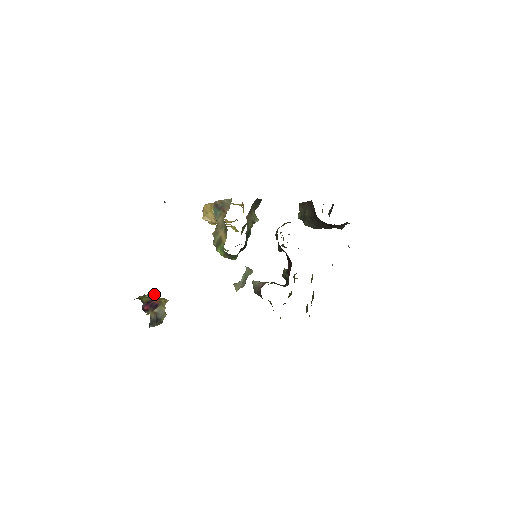
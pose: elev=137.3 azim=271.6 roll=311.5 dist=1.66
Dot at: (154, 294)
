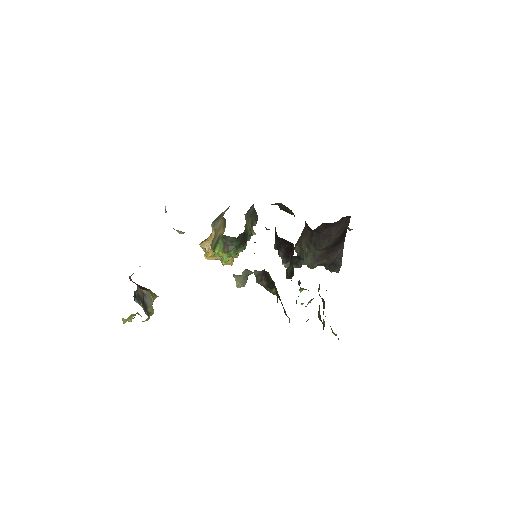
Dot at: occluded
